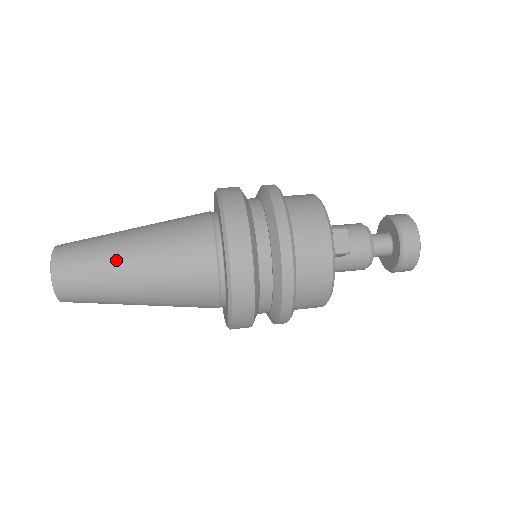
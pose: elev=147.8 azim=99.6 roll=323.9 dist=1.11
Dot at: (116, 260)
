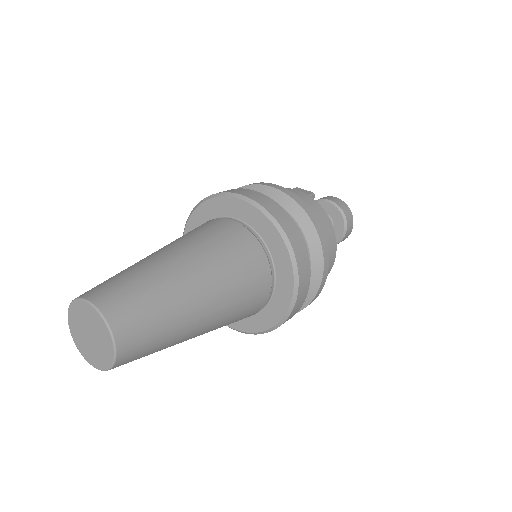
Dot at: (154, 262)
